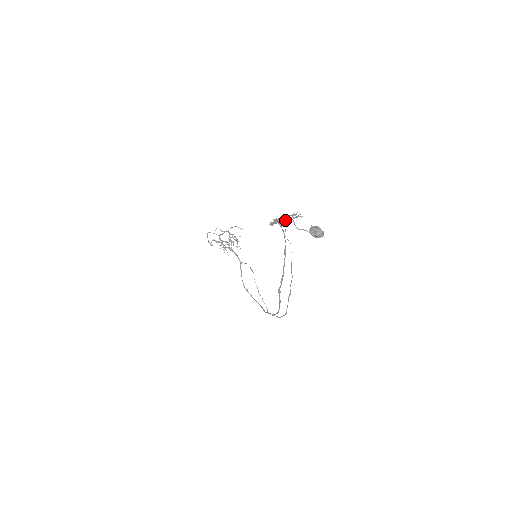
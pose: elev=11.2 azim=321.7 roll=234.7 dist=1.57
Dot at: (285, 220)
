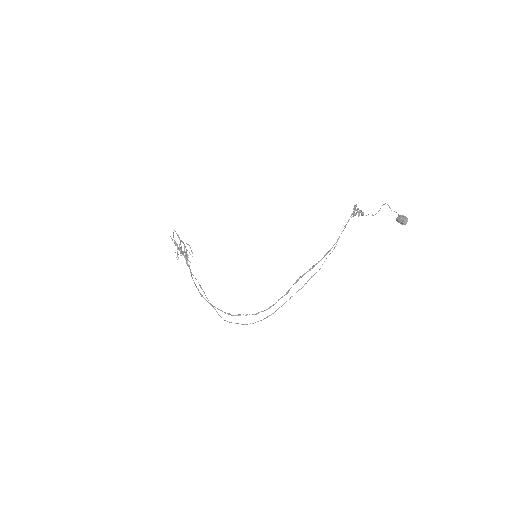
Dot at: (355, 214)
